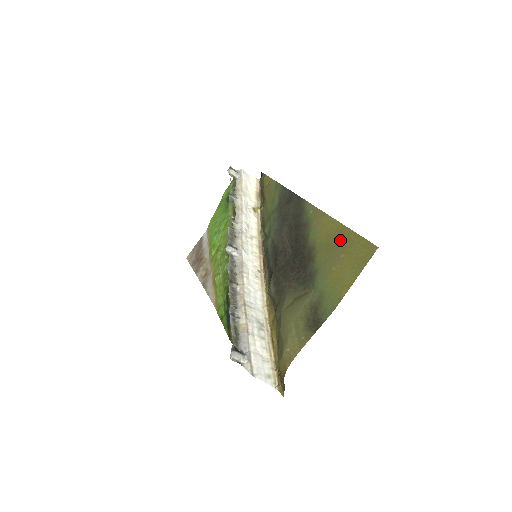
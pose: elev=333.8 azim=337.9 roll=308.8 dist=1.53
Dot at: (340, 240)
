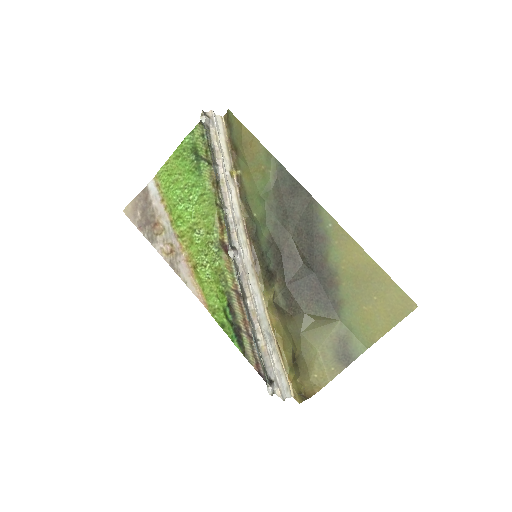
Dot at: (372, 279)
